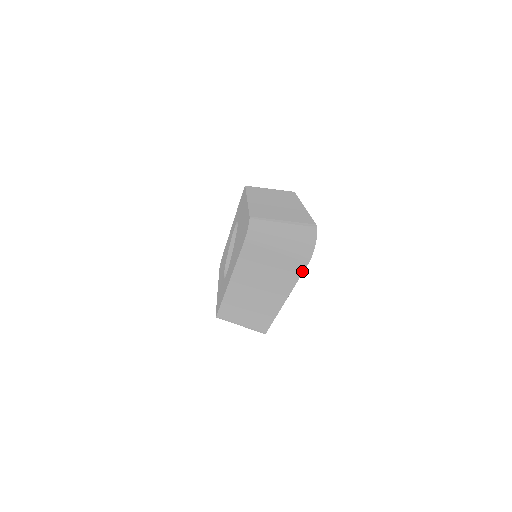
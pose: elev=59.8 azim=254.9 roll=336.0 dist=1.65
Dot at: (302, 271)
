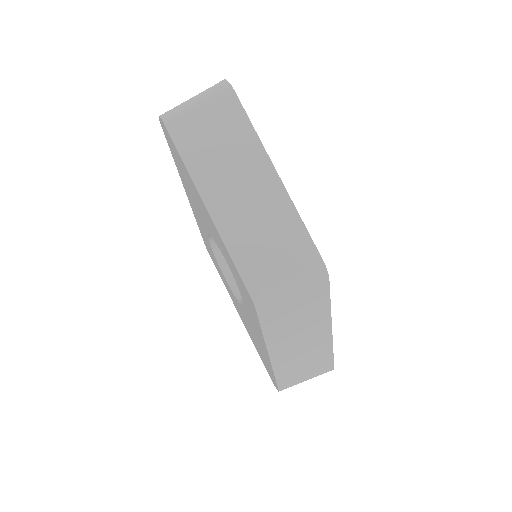
Dot at: (241, 108)
